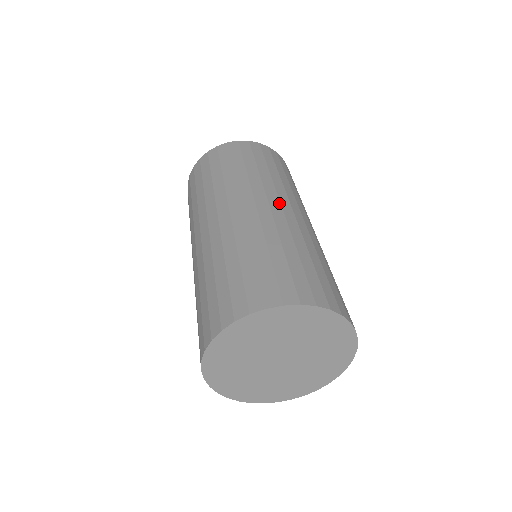
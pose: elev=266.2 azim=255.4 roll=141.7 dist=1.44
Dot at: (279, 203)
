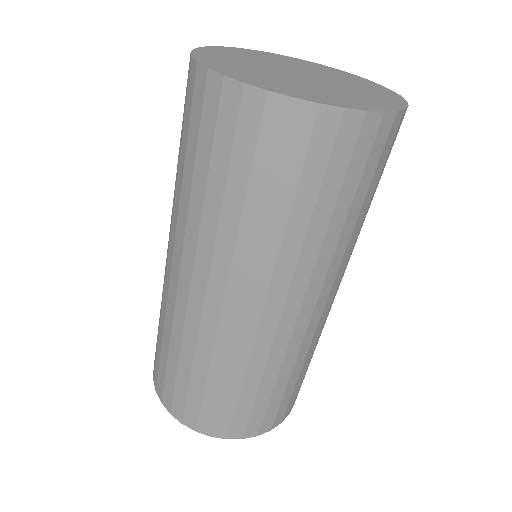
Dot at: (314, 305)
